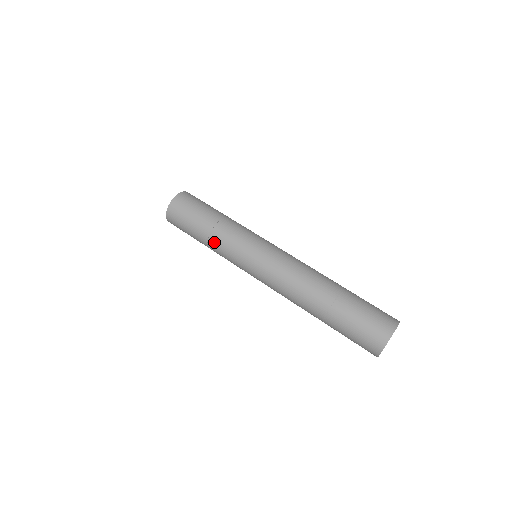
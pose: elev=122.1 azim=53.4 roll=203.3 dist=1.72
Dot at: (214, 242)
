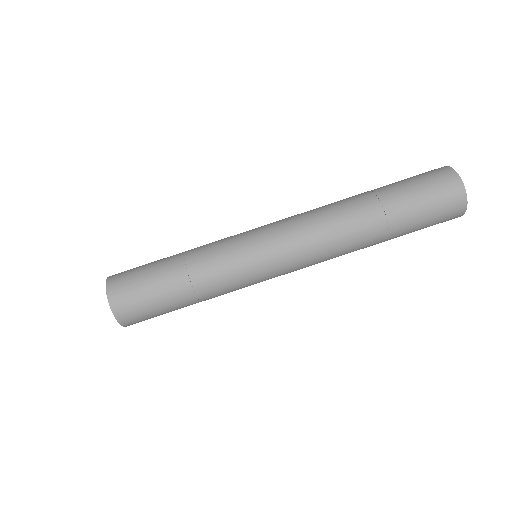
Dot at: occluded
